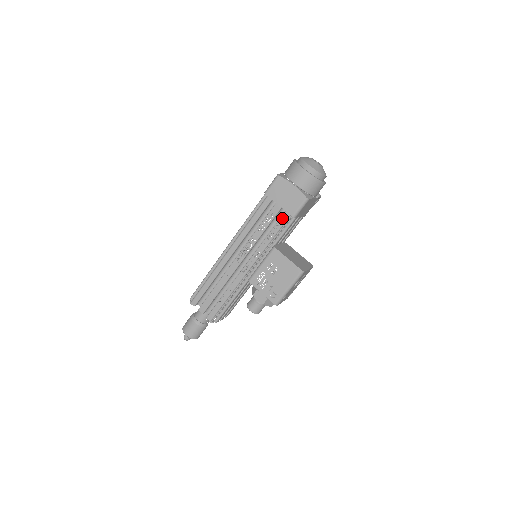
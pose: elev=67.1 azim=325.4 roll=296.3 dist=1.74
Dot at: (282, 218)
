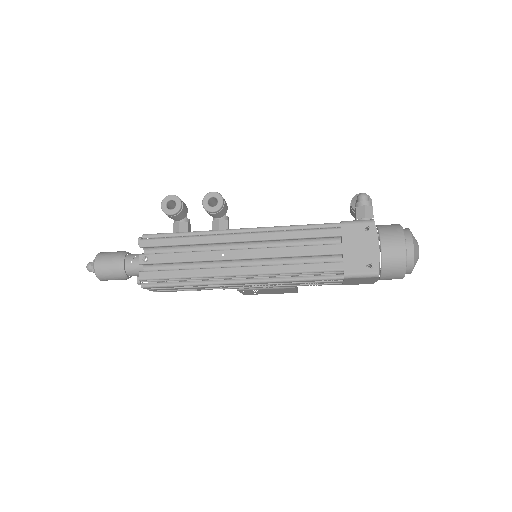
Dot at: occluded
